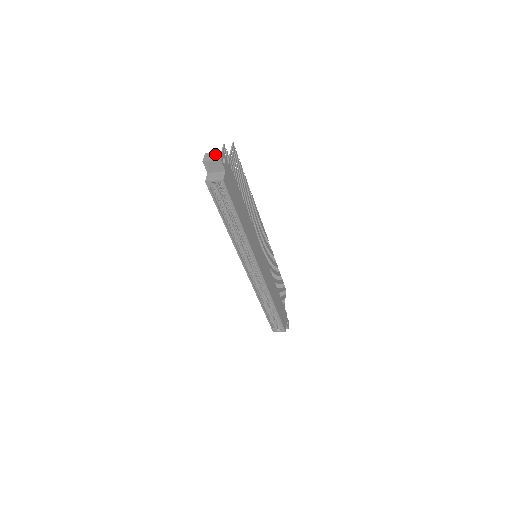
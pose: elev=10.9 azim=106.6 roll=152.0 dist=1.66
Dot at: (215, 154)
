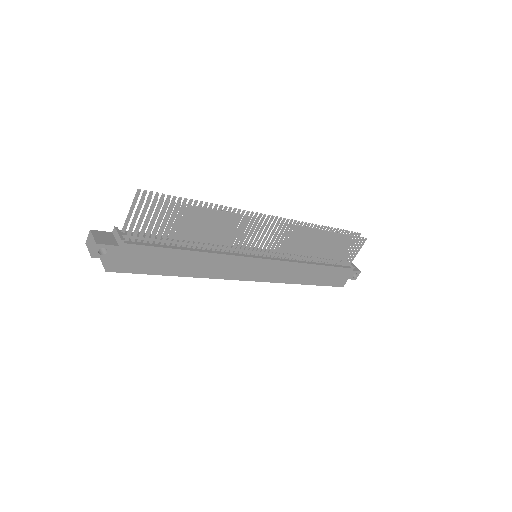
Dot at: (92, 242)
